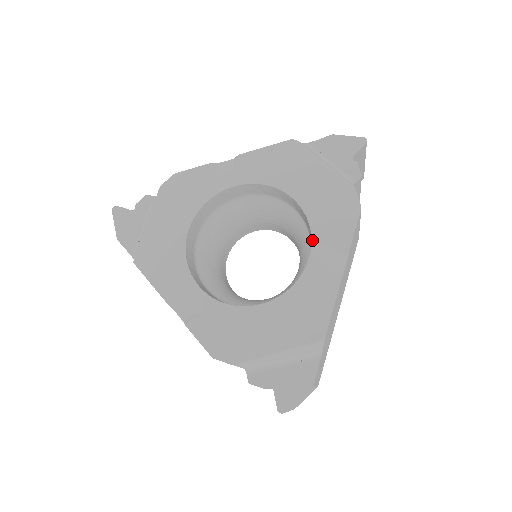
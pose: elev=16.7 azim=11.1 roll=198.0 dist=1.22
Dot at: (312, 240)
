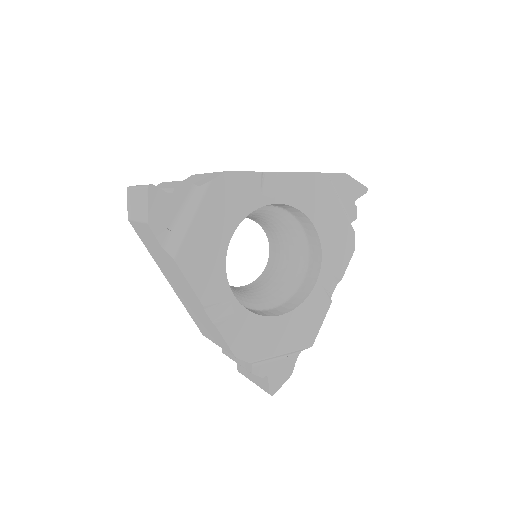
Dot at: (321, 269)
